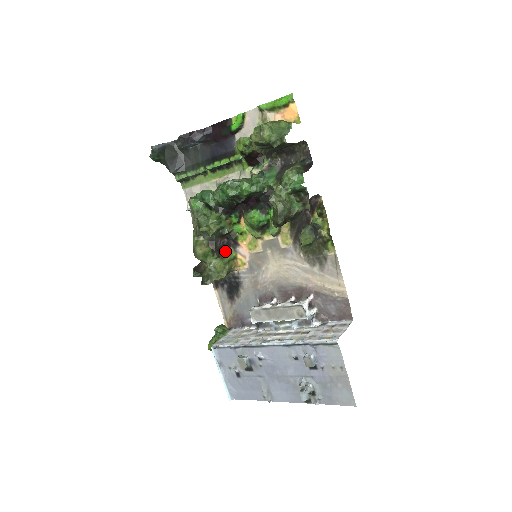
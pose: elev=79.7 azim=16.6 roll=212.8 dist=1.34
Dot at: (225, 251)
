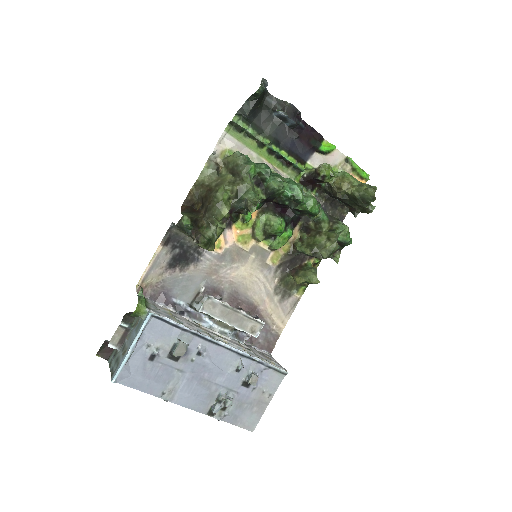
Dot at: occluded
